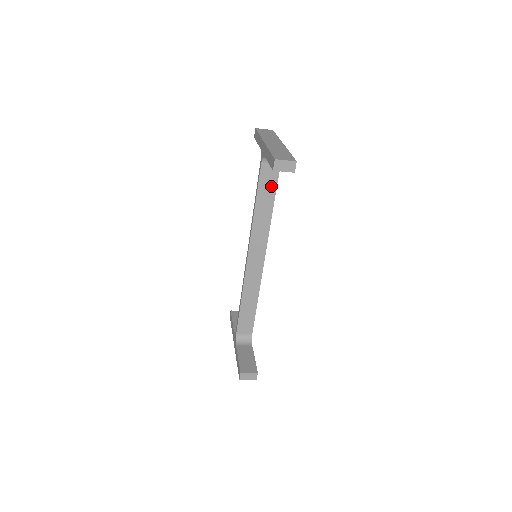
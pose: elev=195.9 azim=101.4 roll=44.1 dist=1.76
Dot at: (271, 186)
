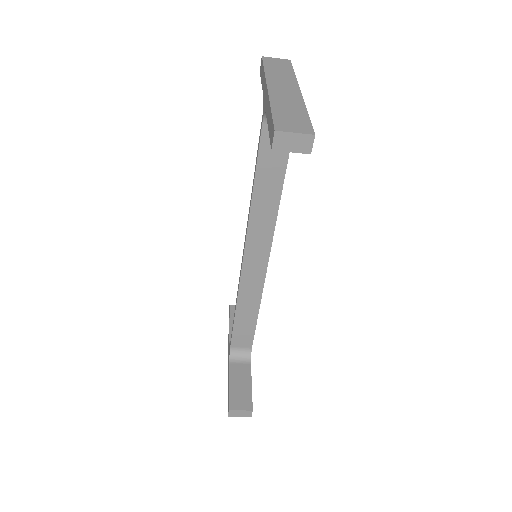
Dot at: (278, 159)
